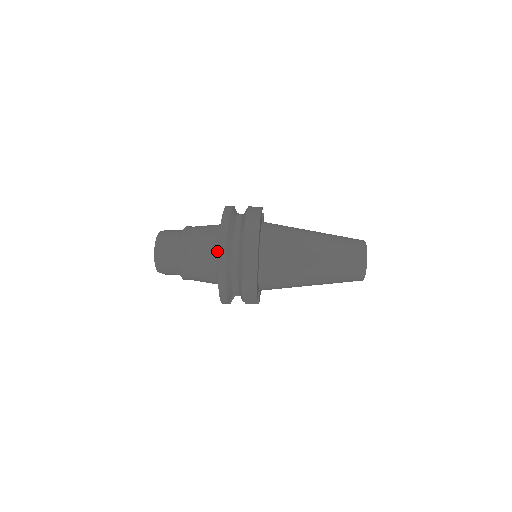
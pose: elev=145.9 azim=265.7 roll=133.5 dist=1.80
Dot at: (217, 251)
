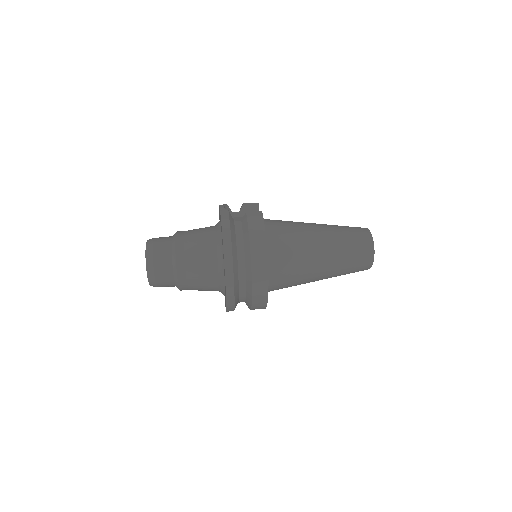
Dot at: (220, 276)
